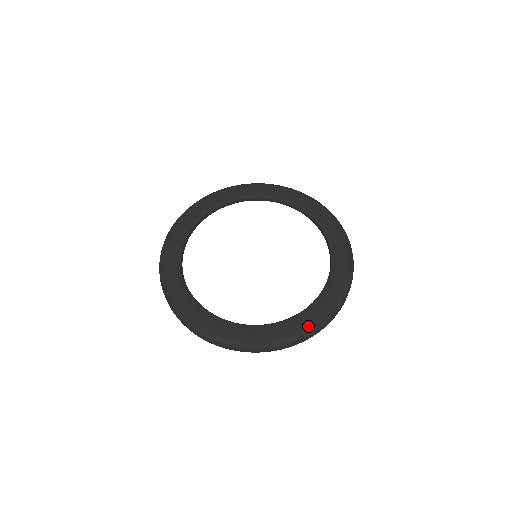
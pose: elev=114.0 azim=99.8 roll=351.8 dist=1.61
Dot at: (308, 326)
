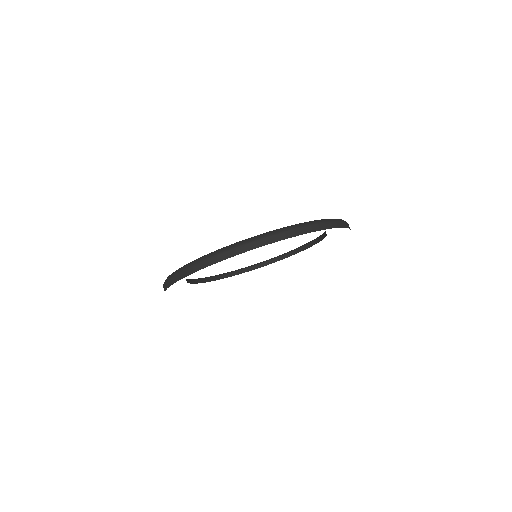
Dot at: occluded
